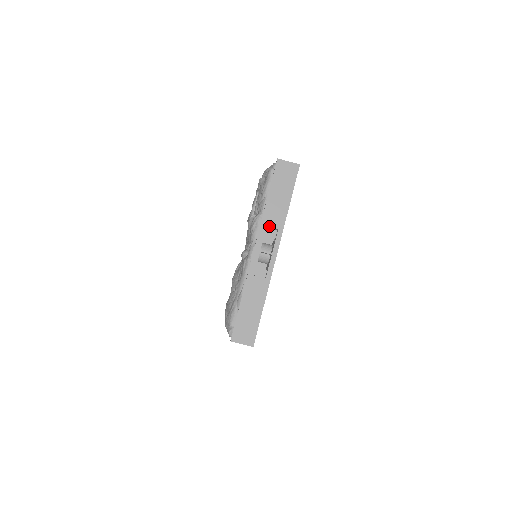
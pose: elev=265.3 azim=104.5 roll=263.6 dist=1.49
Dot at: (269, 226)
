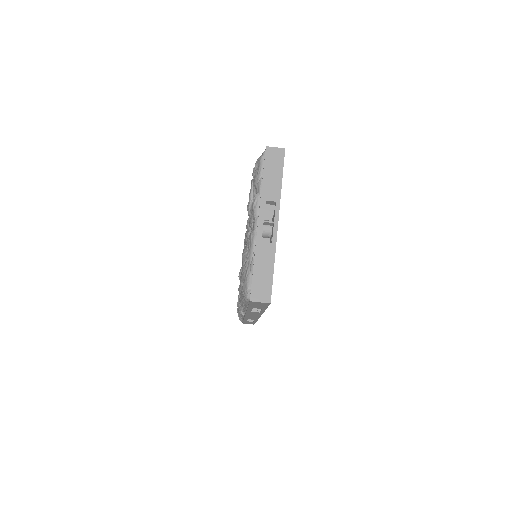
Dot at: (268, 200)
